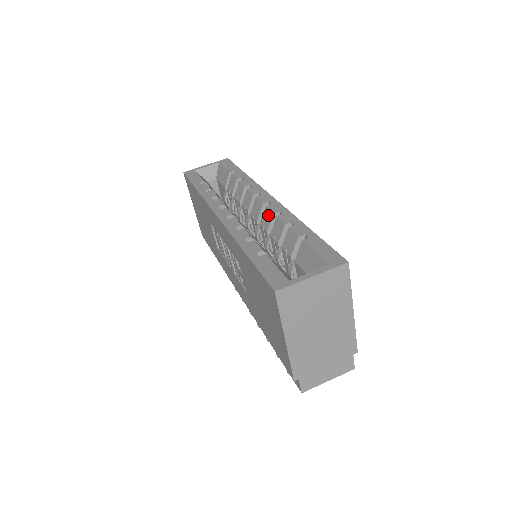
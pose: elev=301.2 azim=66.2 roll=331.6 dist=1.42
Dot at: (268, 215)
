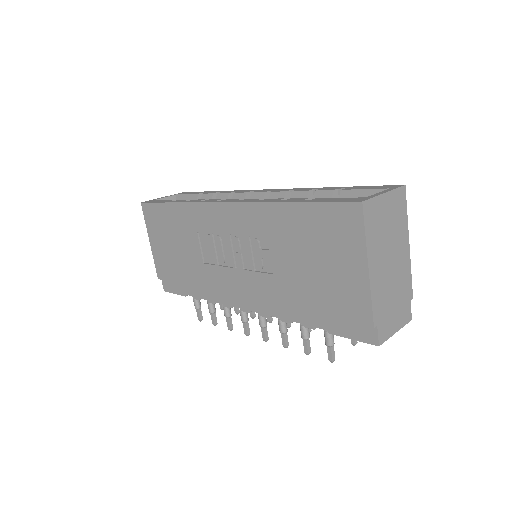
Dot at: (278, 196)
